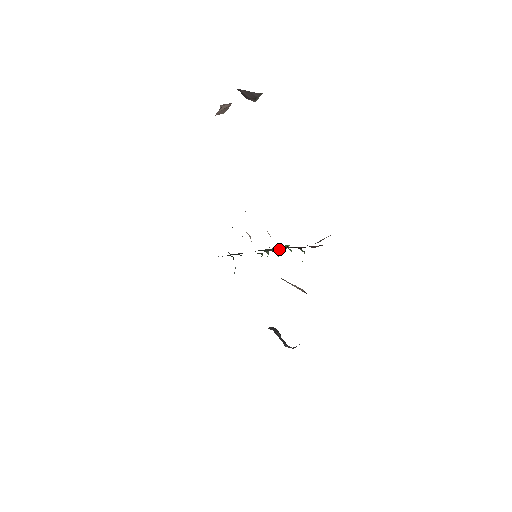
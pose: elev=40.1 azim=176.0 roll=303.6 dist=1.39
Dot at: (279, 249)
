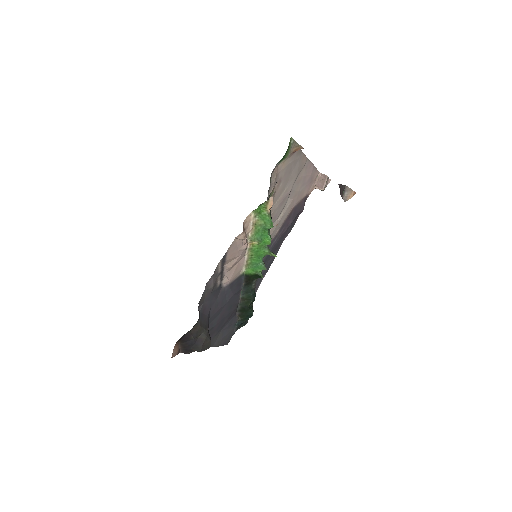
Dot at: (268, 247)
